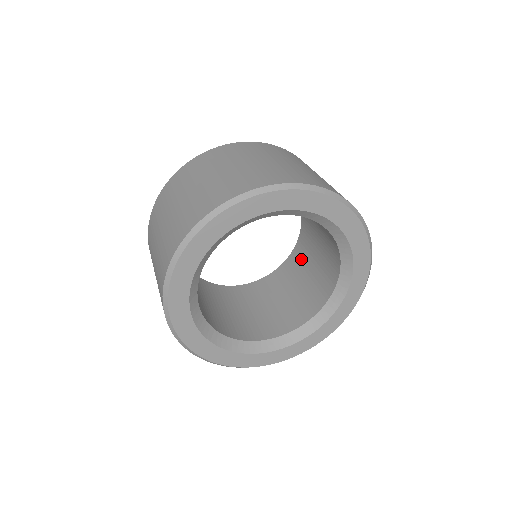
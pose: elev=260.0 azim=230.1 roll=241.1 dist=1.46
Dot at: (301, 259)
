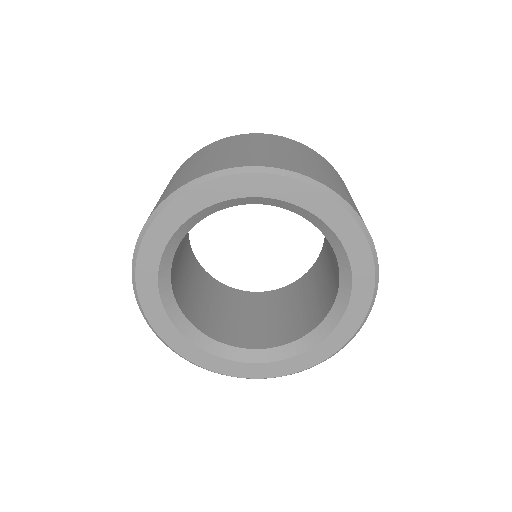
Dot at: (280, 300)
